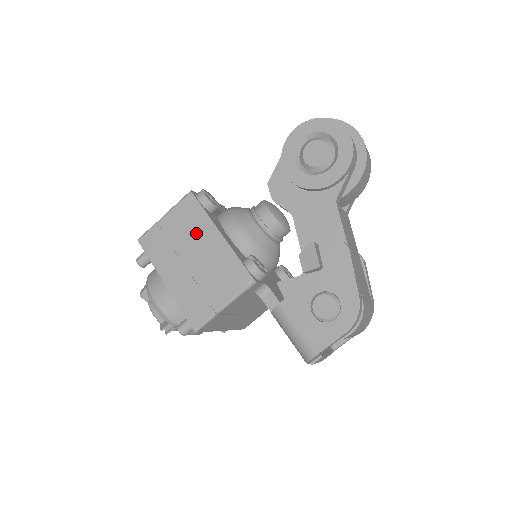
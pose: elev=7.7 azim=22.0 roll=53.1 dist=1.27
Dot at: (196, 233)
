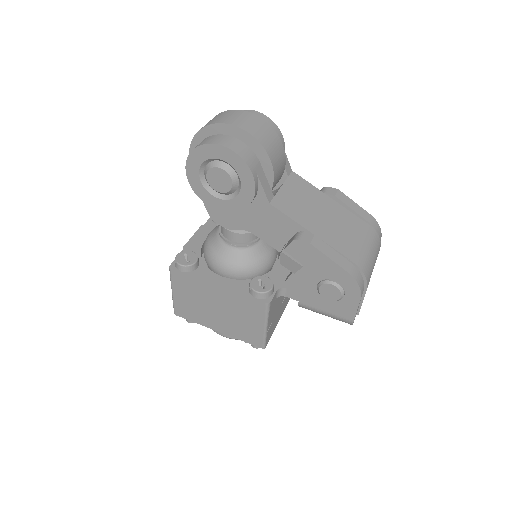
Dot at: (202, 293)
